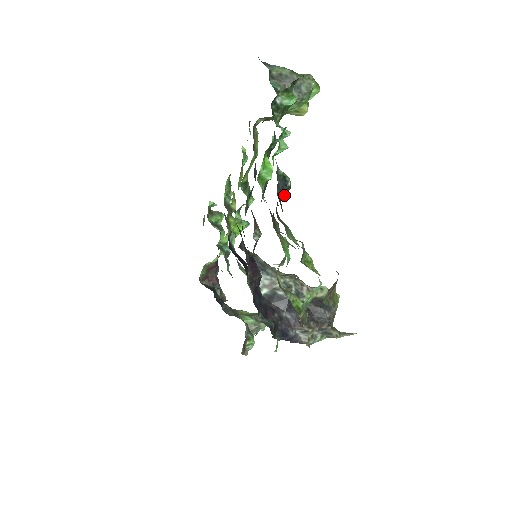
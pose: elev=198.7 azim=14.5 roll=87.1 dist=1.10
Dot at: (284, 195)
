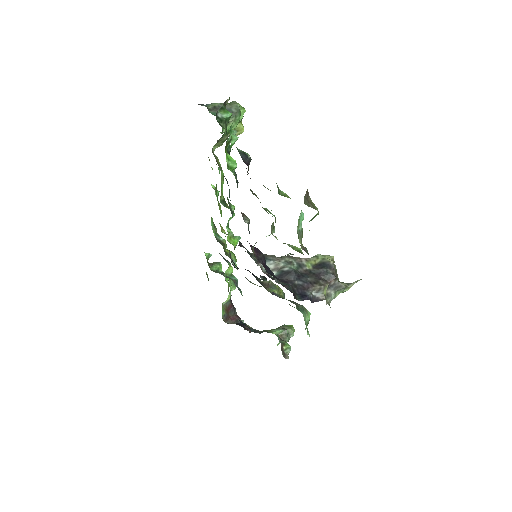
Dot at: (249, 164)
